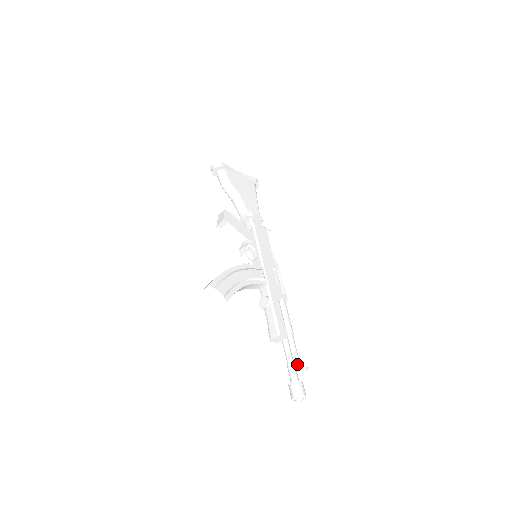
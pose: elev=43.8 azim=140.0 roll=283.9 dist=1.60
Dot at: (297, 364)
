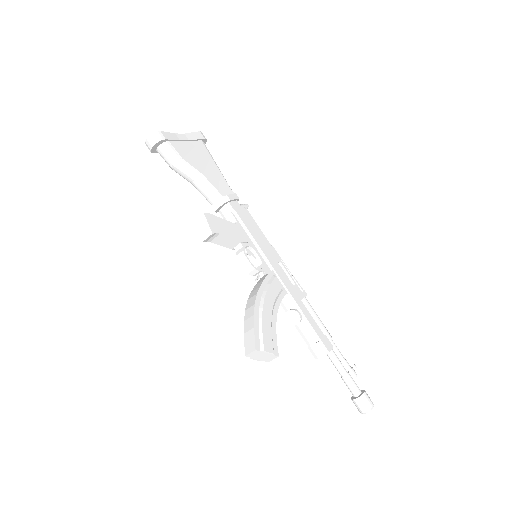
Dot at: (350, 371)
